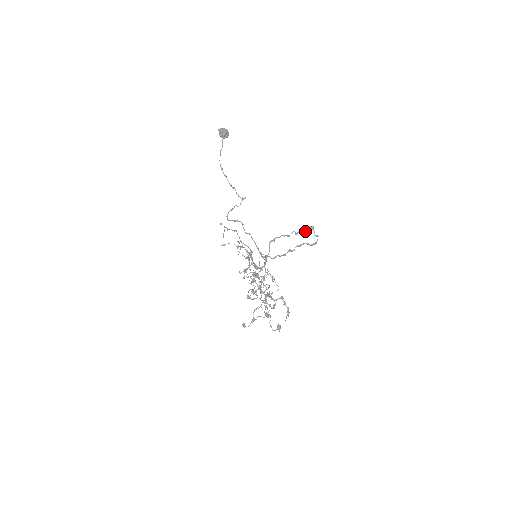
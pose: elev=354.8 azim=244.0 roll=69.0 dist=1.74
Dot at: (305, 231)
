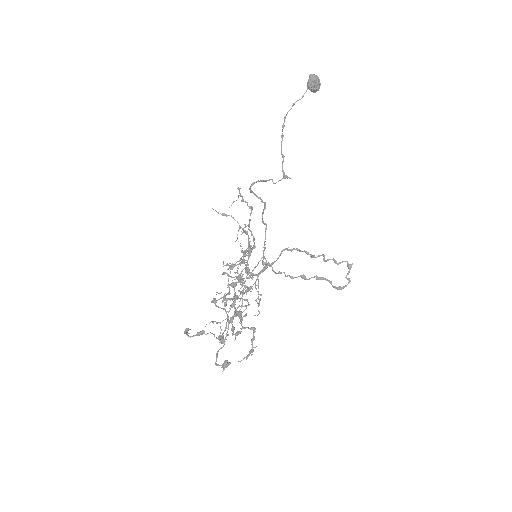
Dot at: (338, 264)
